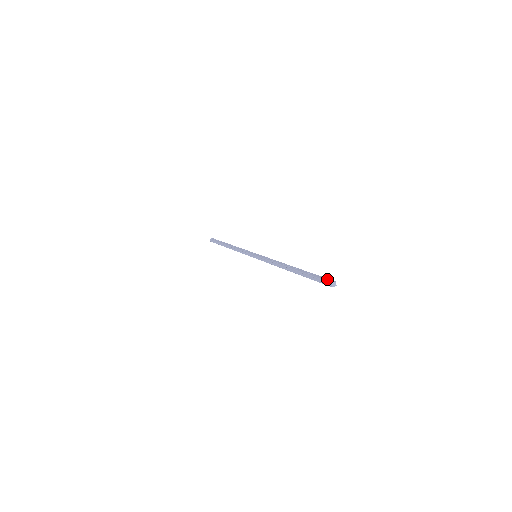
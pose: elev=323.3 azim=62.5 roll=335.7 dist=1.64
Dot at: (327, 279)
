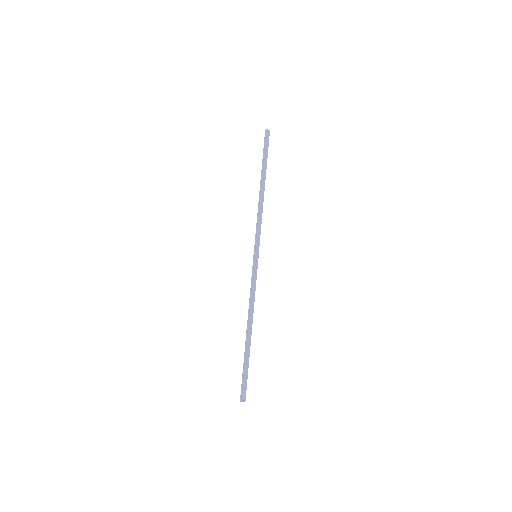
Dot at: (266, 139)
